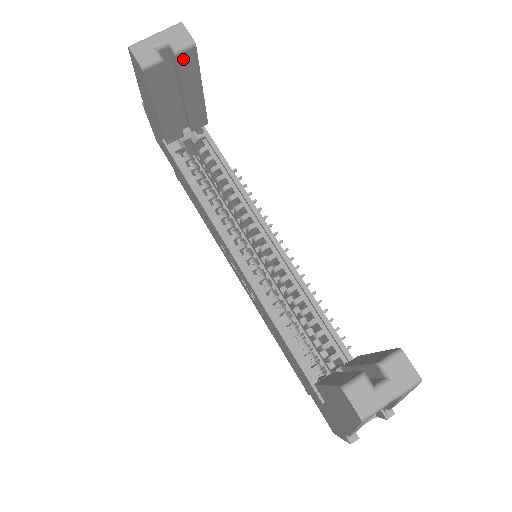
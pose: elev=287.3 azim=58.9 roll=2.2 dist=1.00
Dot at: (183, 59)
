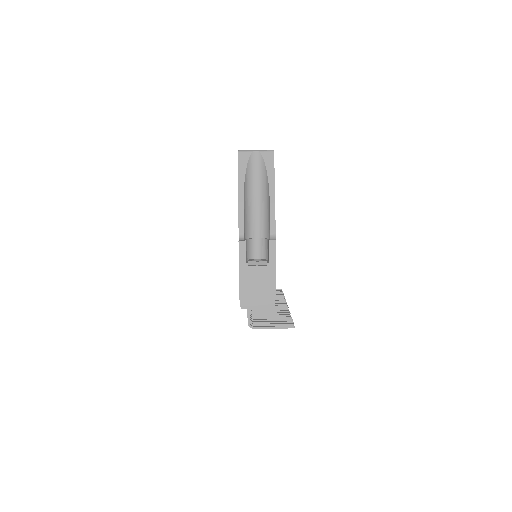
Dot at: occluded
